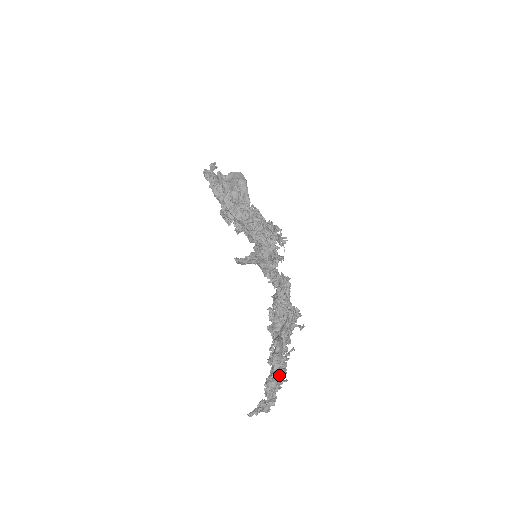
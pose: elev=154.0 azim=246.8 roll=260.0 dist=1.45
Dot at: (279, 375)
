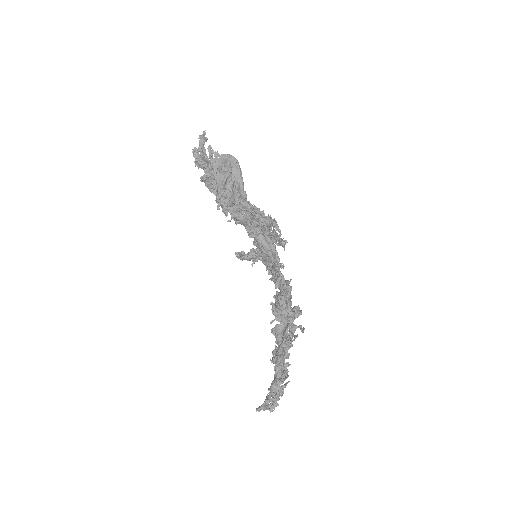
Dot at: (282, 381)
